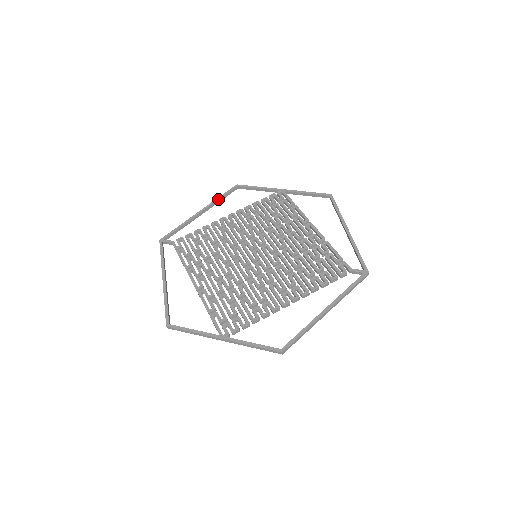
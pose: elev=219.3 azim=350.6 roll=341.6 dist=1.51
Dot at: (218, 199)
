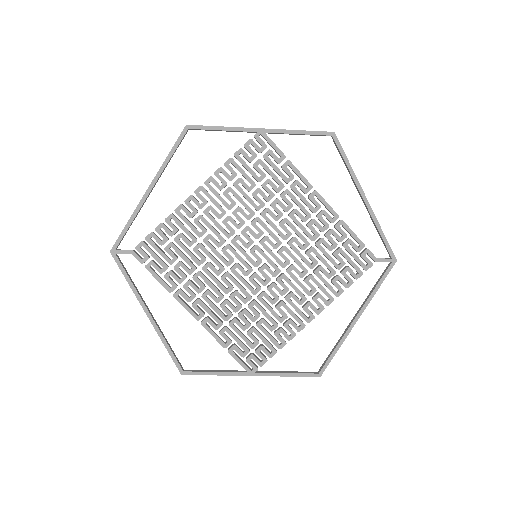
Dot at: (167, 161)
